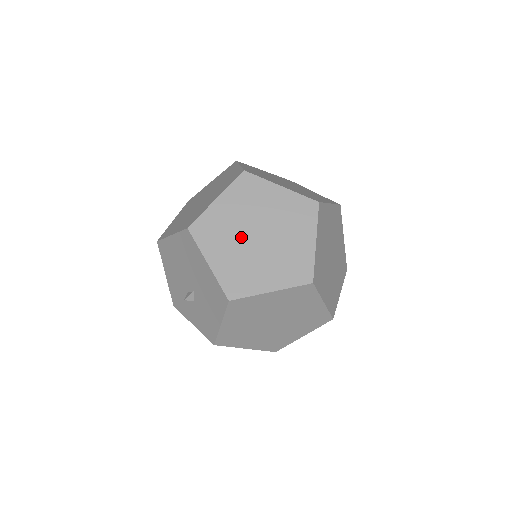
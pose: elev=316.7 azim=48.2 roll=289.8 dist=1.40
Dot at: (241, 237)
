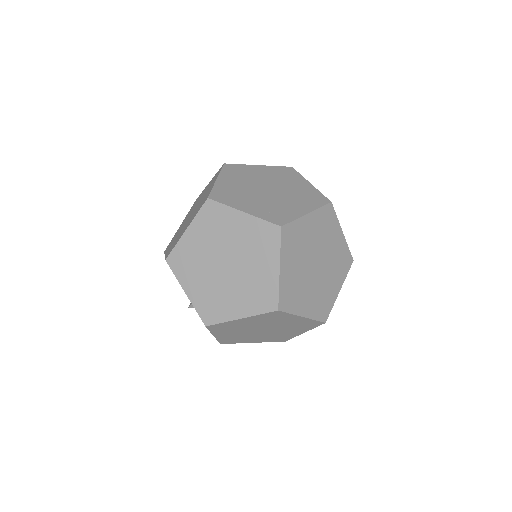
Dot at: (211, 267)
